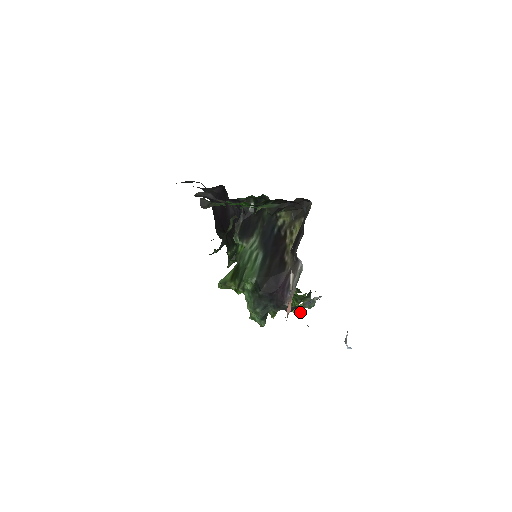
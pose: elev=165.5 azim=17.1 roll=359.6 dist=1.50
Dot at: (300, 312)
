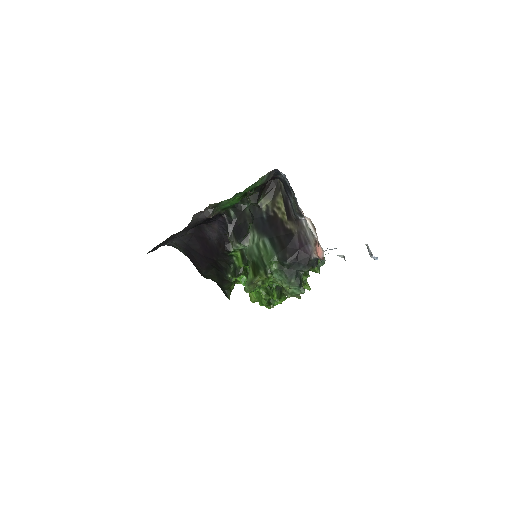
Dot at: (318, 272)
